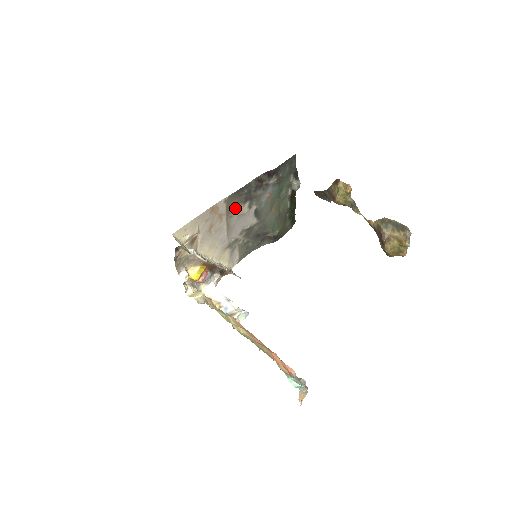
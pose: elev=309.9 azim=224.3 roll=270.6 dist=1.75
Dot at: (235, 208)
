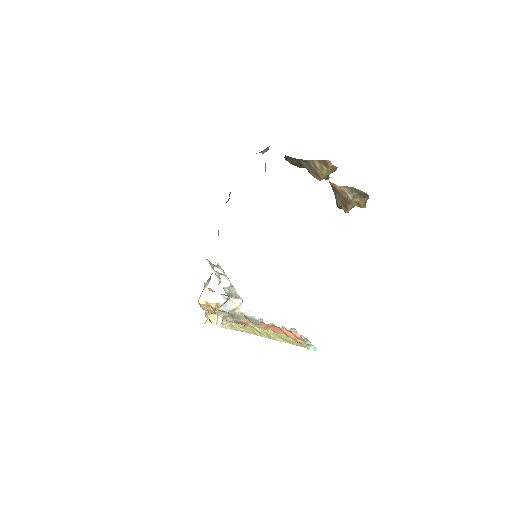
Dot at: occluded
